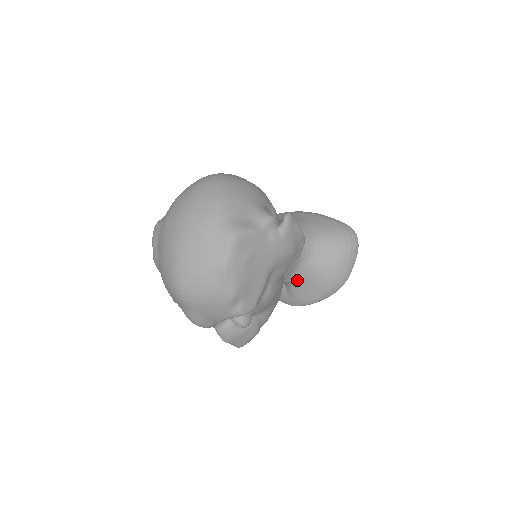
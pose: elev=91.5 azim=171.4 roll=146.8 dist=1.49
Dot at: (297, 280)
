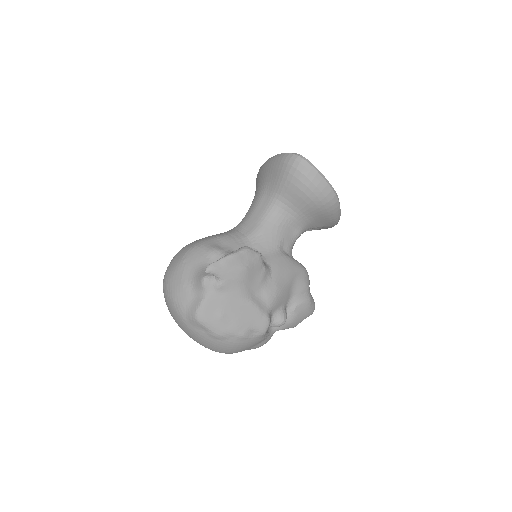
Dot at: (304, 227)
